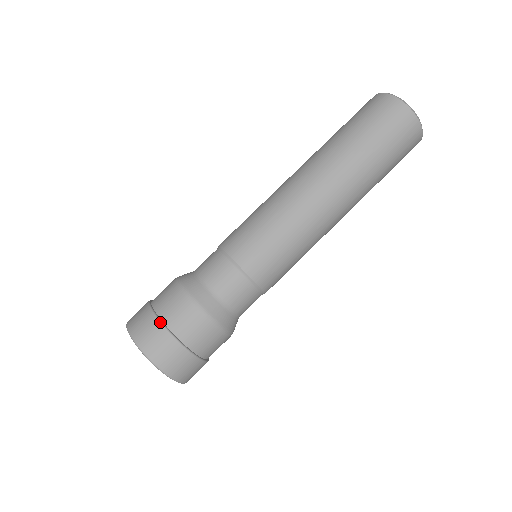
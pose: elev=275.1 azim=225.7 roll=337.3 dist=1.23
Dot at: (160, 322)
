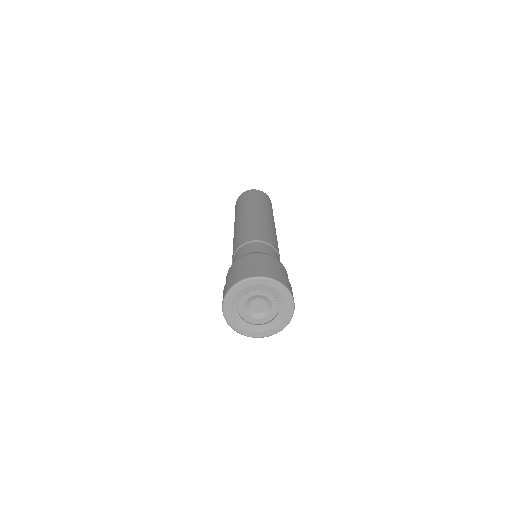
Dot at: (264, 265)
